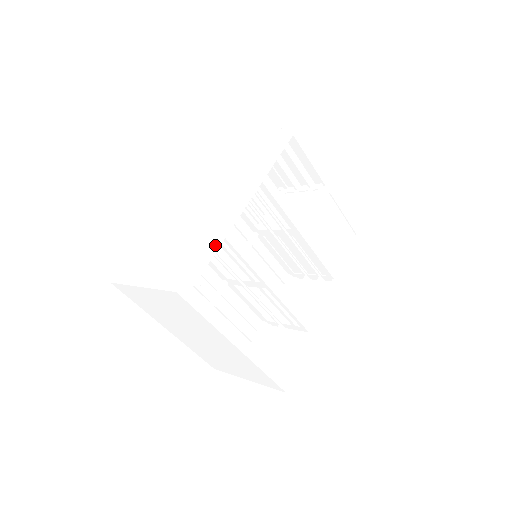
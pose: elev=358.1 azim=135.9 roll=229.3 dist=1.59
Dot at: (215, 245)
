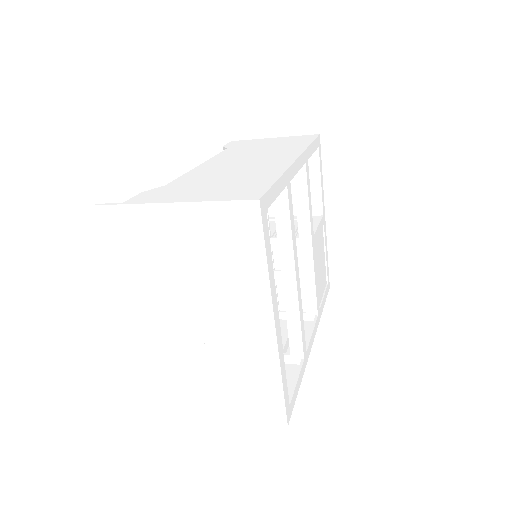
Dot at: (282, 184)
